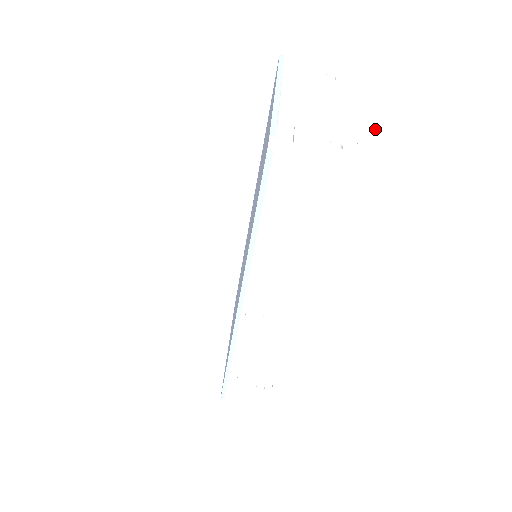
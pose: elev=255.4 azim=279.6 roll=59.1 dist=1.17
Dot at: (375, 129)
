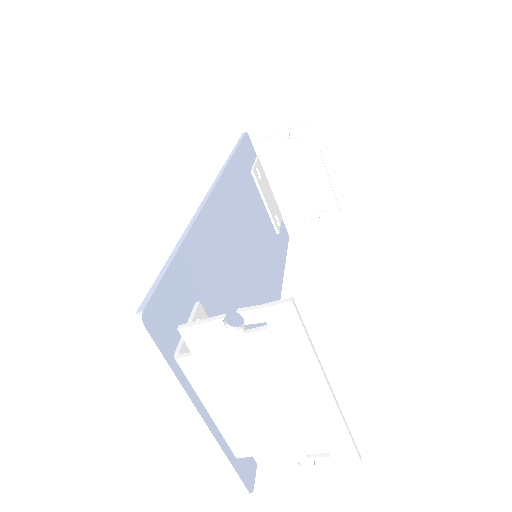
Dot at: (341, 423)
